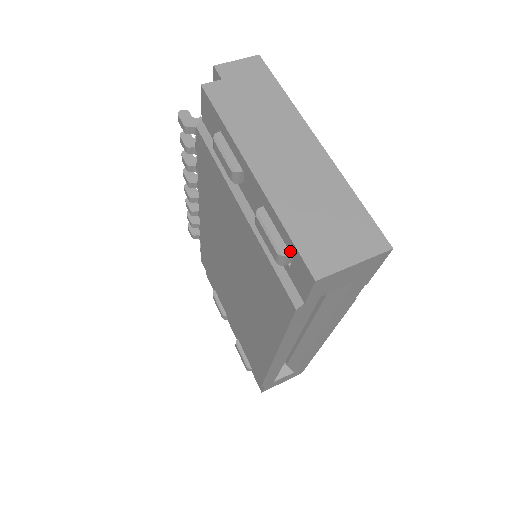
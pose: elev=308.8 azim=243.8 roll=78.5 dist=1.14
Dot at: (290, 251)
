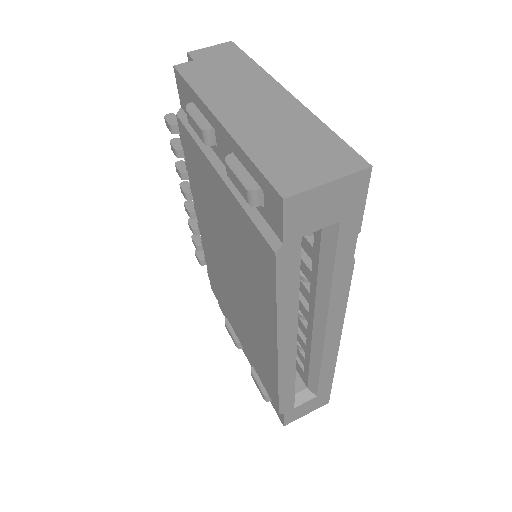
Dot at: (260, 185)
